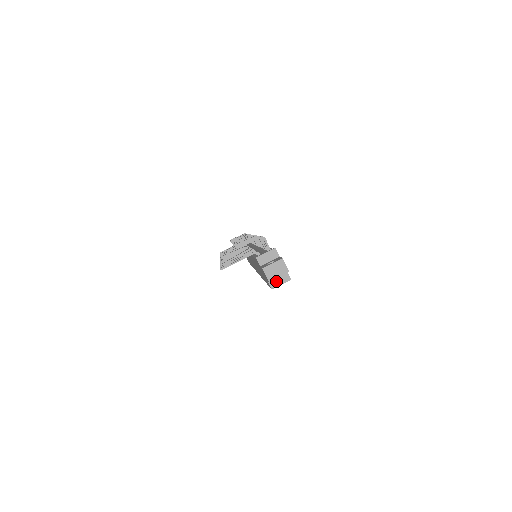
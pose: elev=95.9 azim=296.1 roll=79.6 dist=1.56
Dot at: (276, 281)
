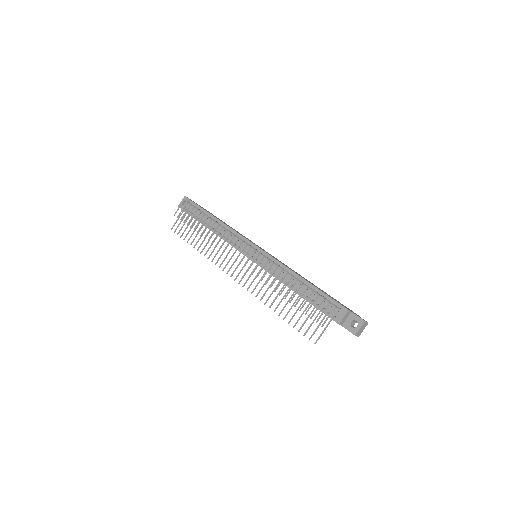
Dot at: occluded
